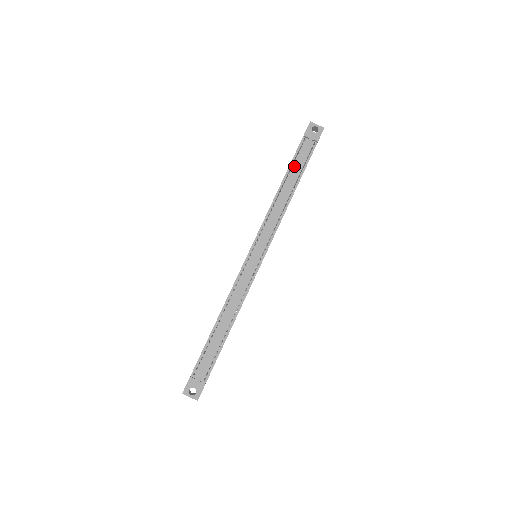
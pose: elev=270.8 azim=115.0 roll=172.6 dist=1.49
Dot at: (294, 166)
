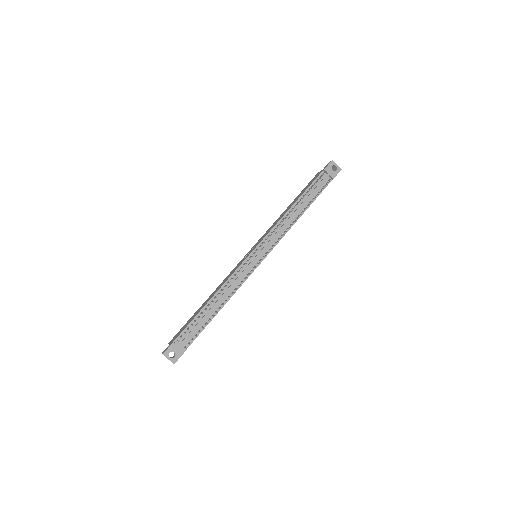
Dot at: (309, 192)
